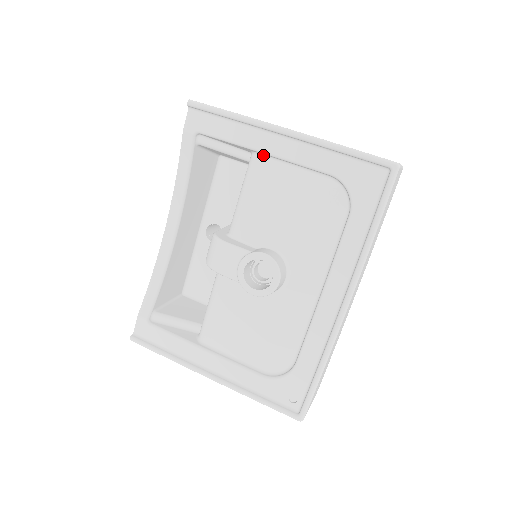
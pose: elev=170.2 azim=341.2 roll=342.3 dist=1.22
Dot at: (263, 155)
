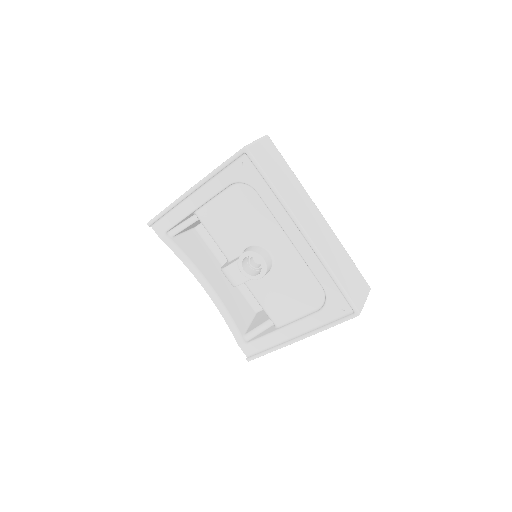
Dot at: (198, 210)
